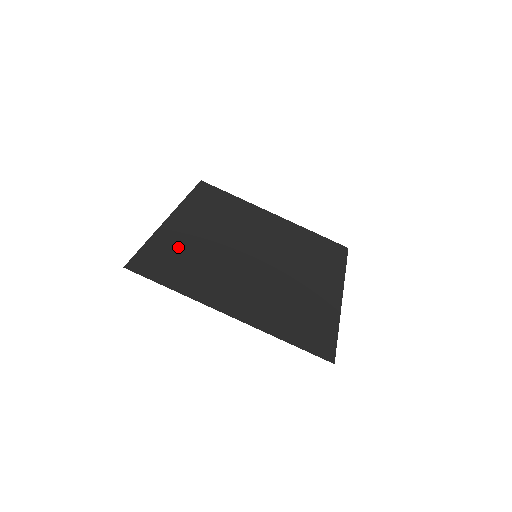
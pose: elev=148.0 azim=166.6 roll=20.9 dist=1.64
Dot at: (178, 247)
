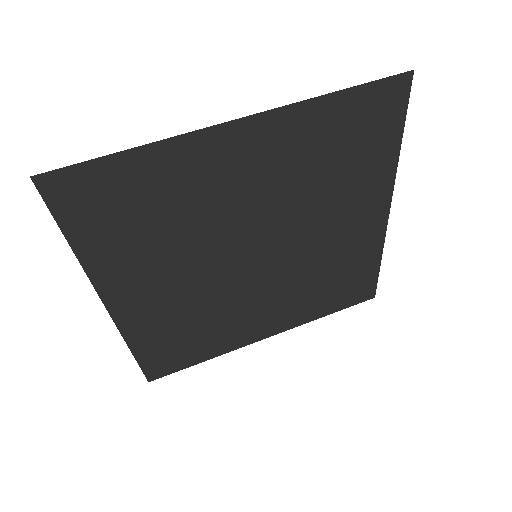
Dot at: (168, 188)
